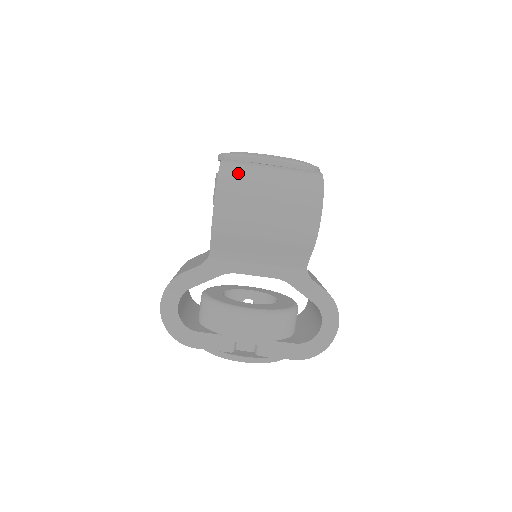
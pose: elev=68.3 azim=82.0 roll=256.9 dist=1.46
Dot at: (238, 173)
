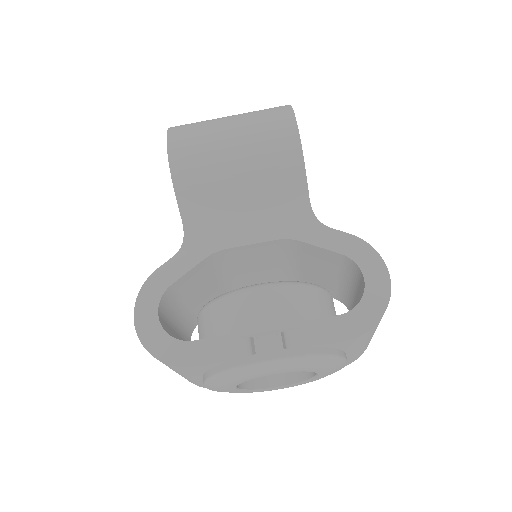
Dot at: (191, 123)
